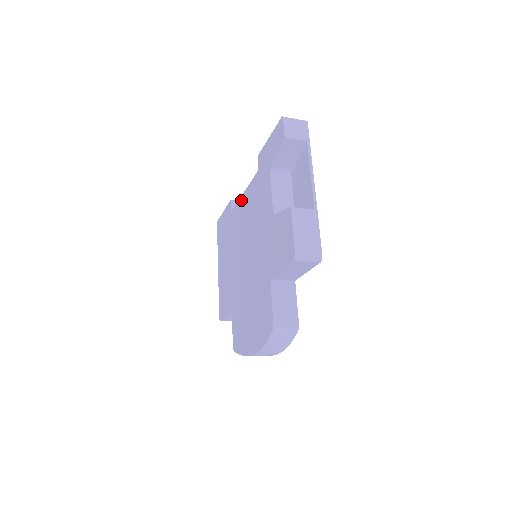
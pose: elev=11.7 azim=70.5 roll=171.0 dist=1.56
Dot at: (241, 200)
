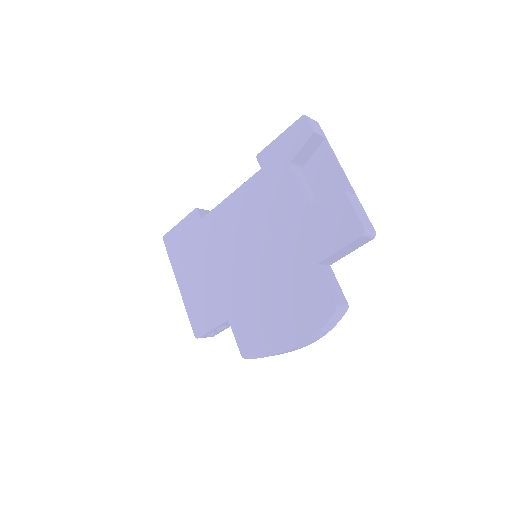
Dot at: (225, 203)
